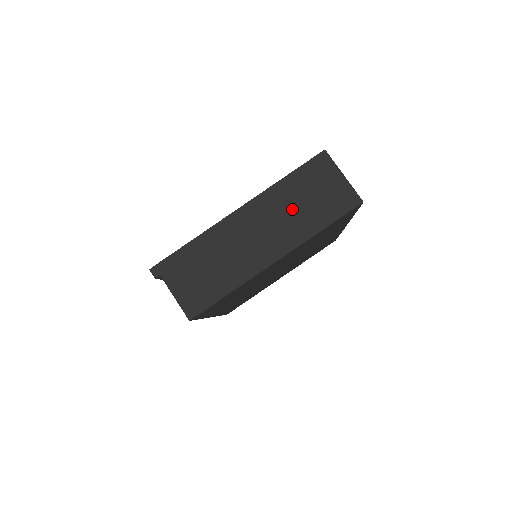
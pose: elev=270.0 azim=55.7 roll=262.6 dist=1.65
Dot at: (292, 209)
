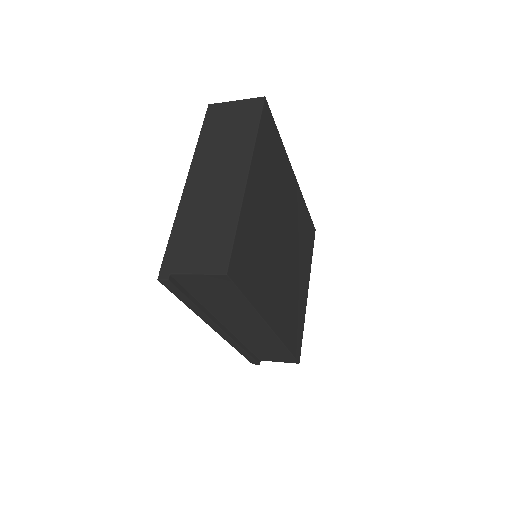
Dot at: (223, 144)
